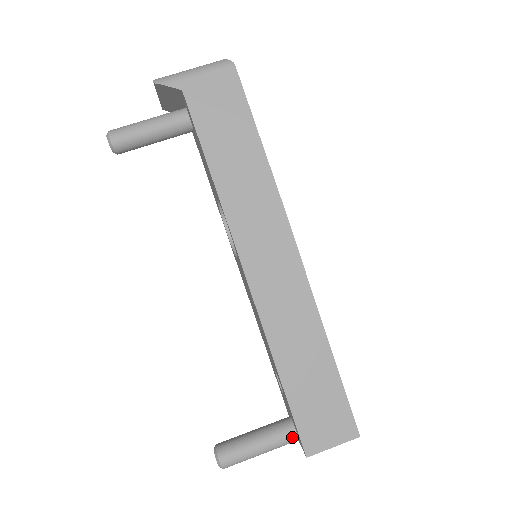
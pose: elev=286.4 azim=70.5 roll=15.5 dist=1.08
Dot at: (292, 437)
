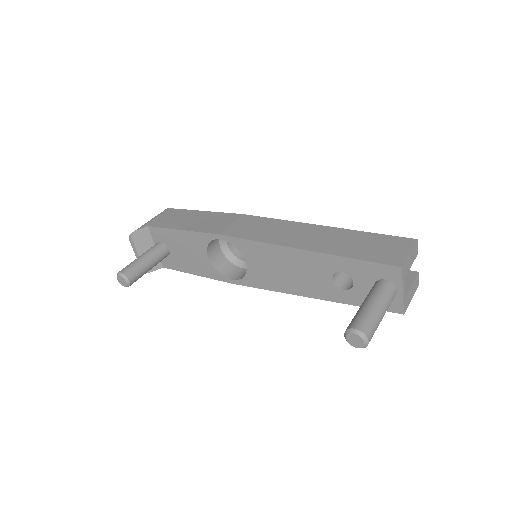
Dot at: (386, 284)
